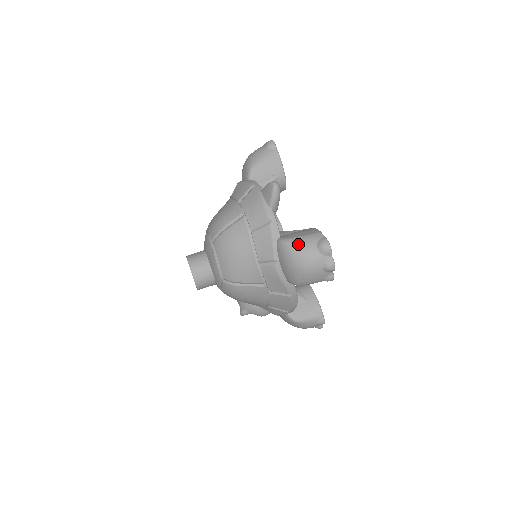
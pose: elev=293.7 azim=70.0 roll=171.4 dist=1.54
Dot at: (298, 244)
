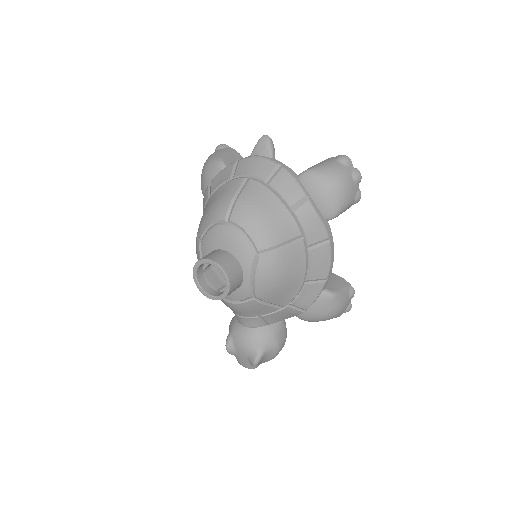
Dot at: (321, 166)
